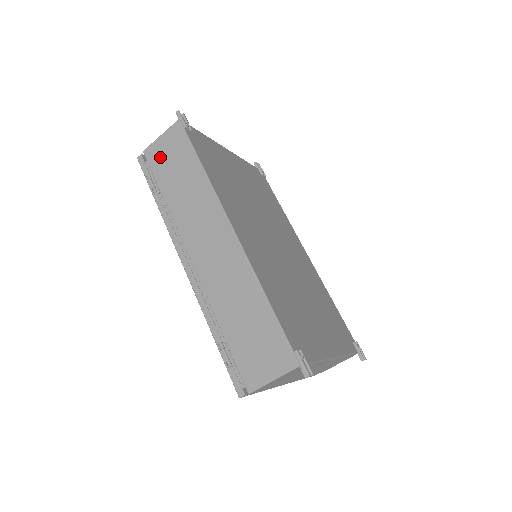
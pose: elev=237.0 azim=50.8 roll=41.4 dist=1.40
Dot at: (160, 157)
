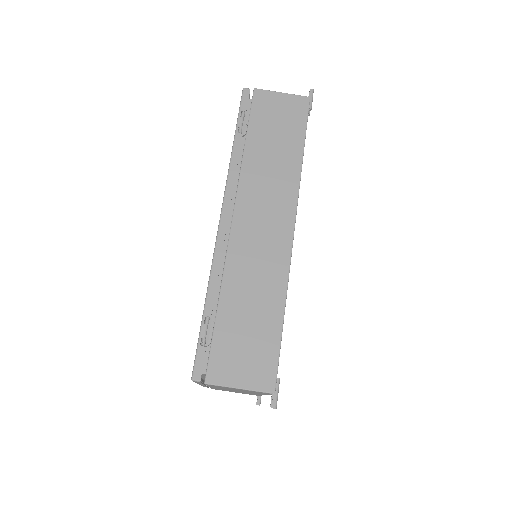
Dot at: (268, 109)
